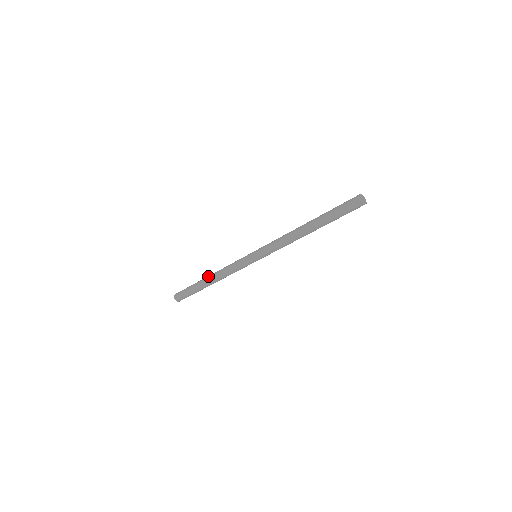
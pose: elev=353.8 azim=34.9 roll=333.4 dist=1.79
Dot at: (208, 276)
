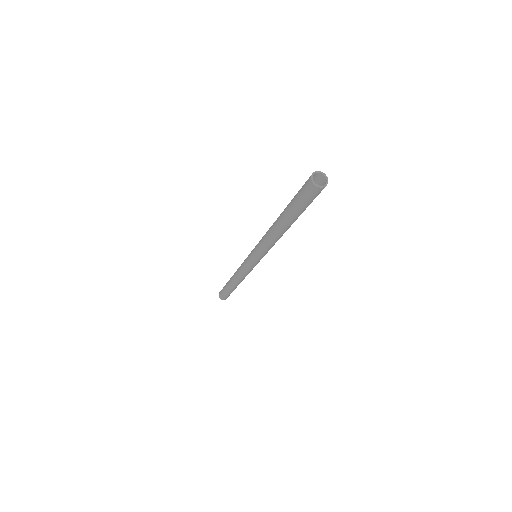
Dot at: (230, 278)
